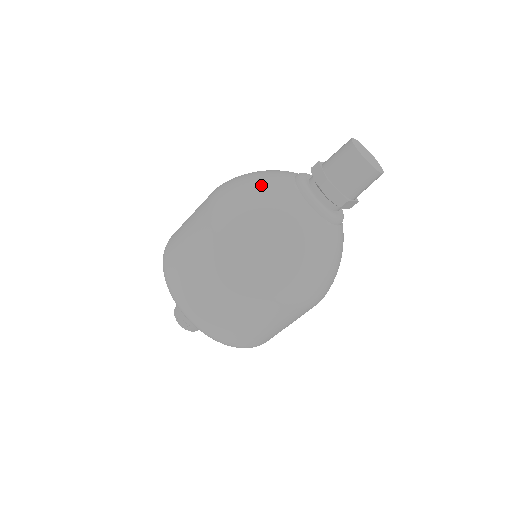
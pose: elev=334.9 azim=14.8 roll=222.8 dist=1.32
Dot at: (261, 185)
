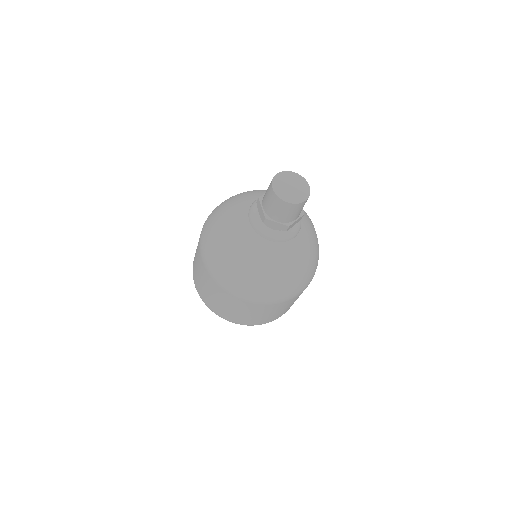
Dot at: (241, 195)
